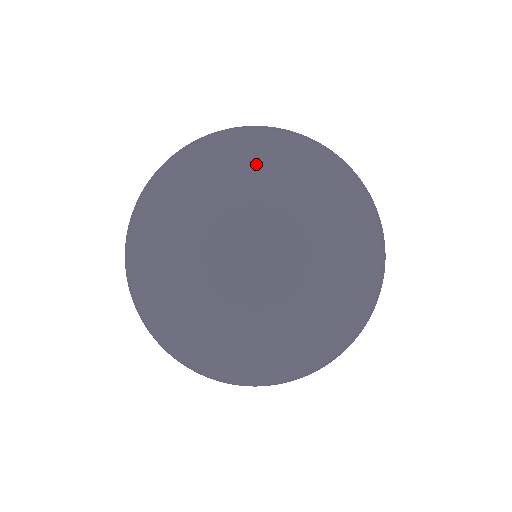
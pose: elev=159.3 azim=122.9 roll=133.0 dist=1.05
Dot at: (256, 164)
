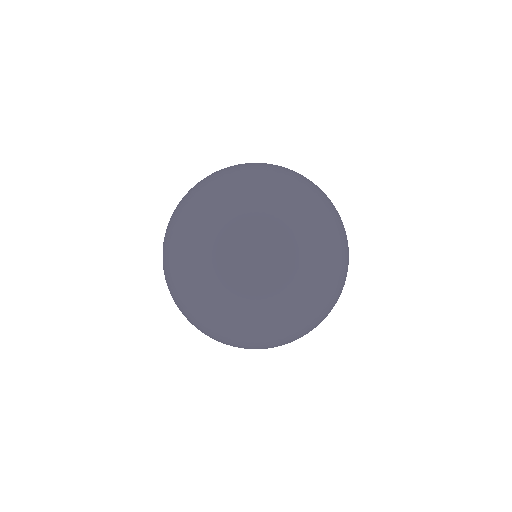
Dot at: (270, 168)
